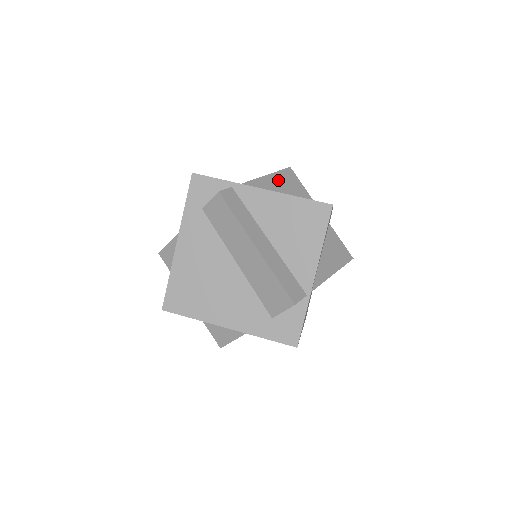
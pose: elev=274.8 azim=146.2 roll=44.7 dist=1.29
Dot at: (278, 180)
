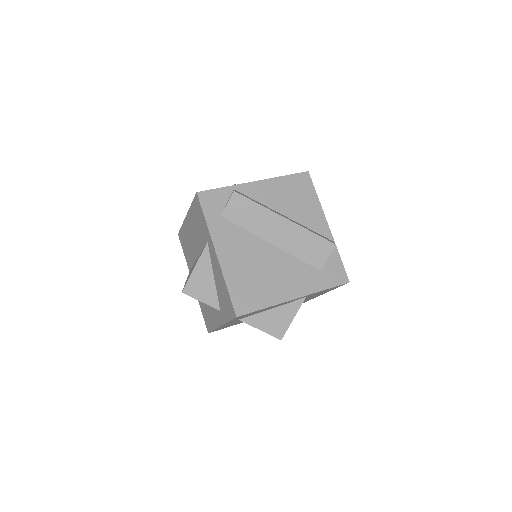
Dot at: occluded
